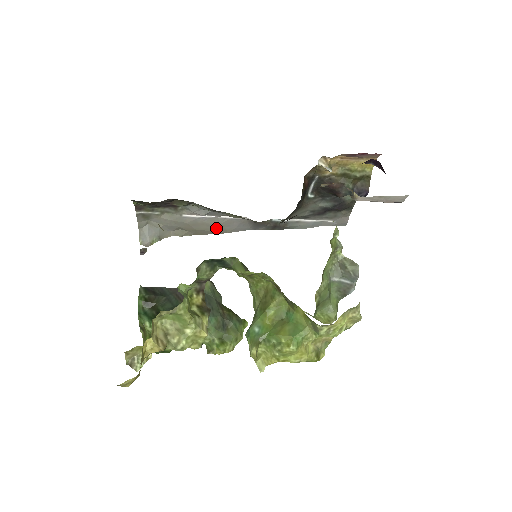
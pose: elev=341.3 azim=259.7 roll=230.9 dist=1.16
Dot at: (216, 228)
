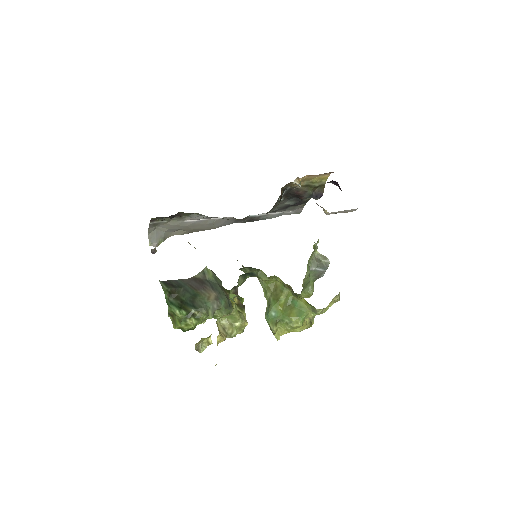
Dot at: (208, 226)
